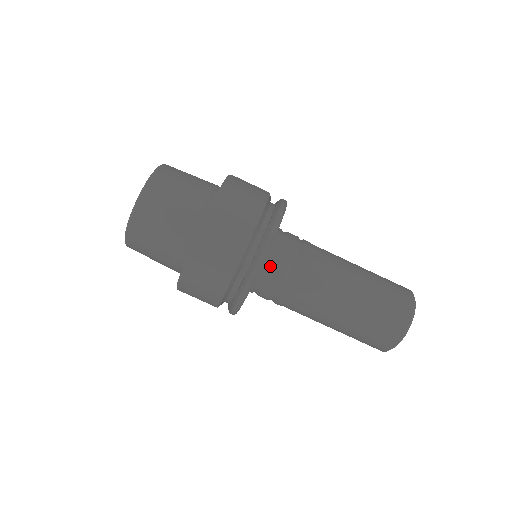
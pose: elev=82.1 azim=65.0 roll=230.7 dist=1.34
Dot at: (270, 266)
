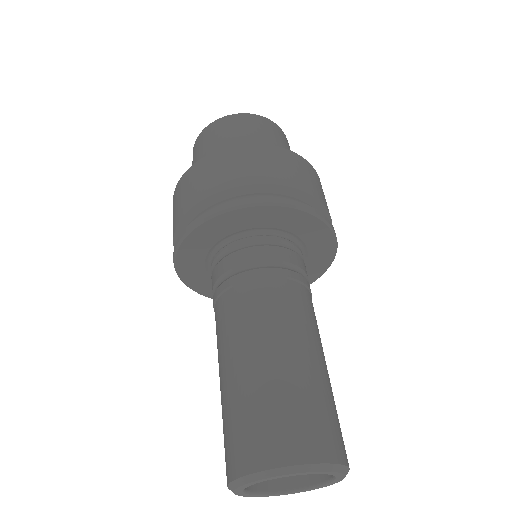
Dot at: (273, 243)
